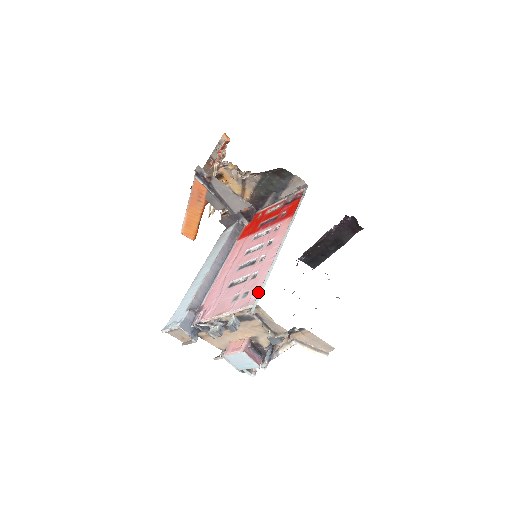
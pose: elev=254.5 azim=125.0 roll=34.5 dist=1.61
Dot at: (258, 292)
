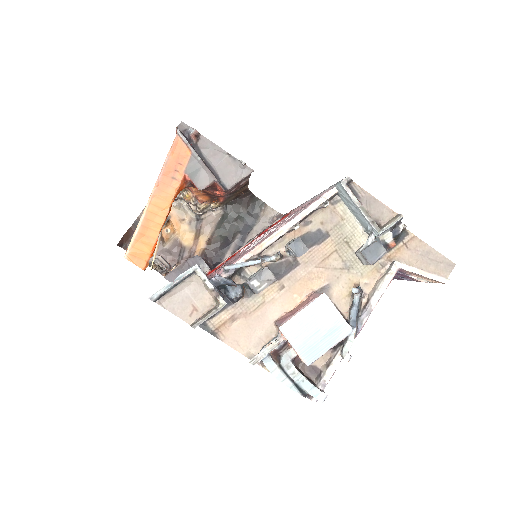
Dot at: (325, 192)
